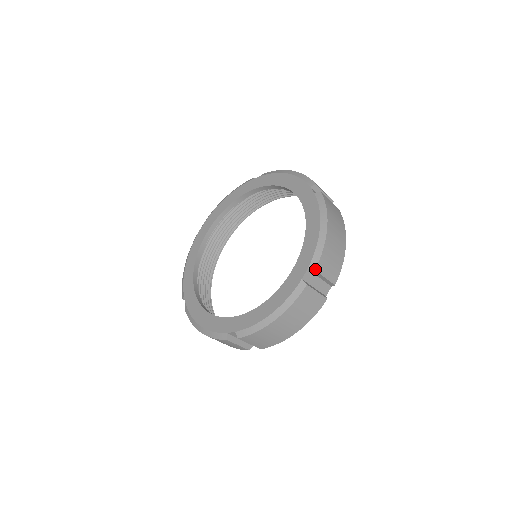
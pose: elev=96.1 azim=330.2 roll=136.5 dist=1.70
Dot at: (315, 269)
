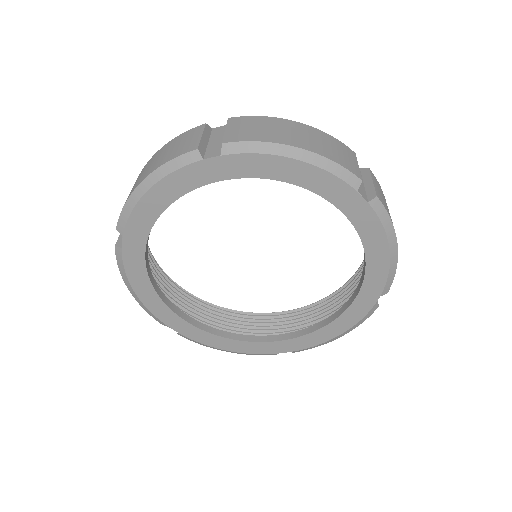
Dot at: occluded
